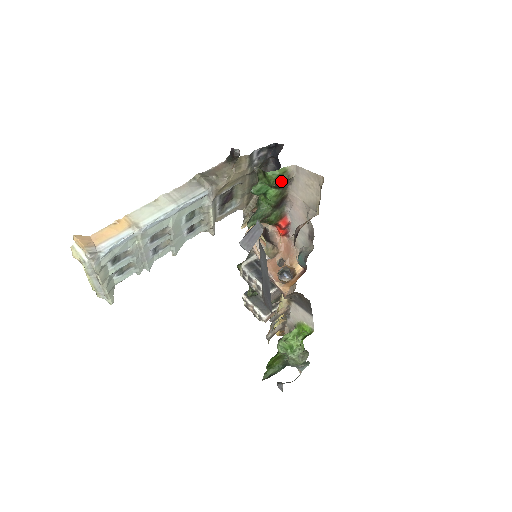
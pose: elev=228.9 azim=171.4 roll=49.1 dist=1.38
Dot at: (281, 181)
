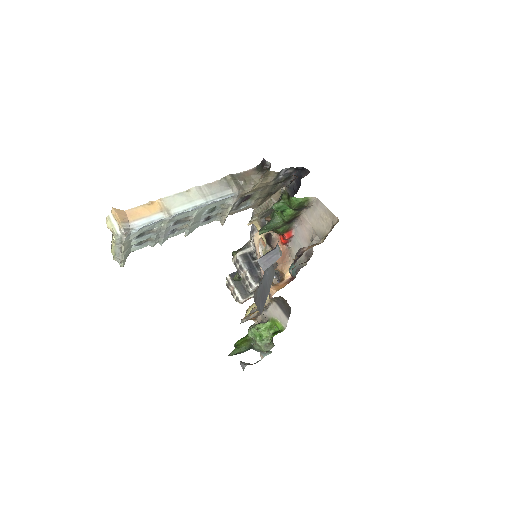
Dot at: (300, 206)
